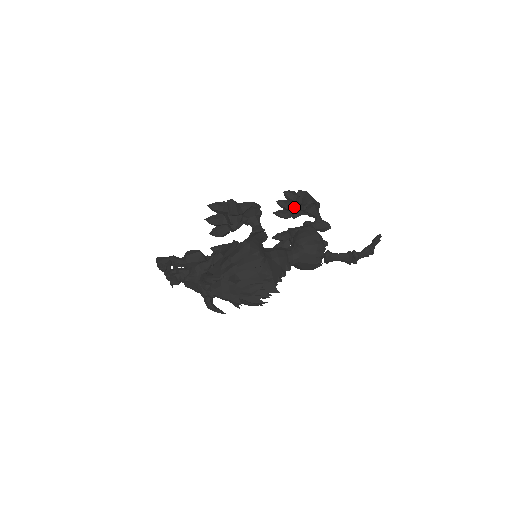
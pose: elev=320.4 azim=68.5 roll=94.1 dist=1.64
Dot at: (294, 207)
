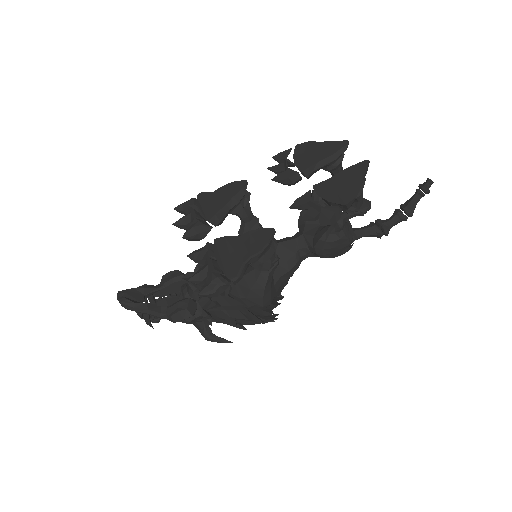
Dot at: (327, 203)
